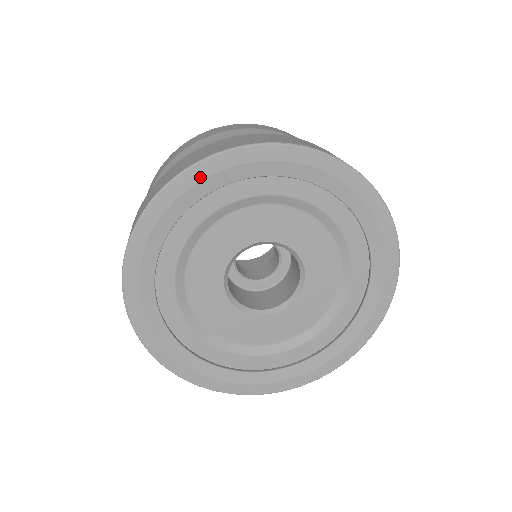
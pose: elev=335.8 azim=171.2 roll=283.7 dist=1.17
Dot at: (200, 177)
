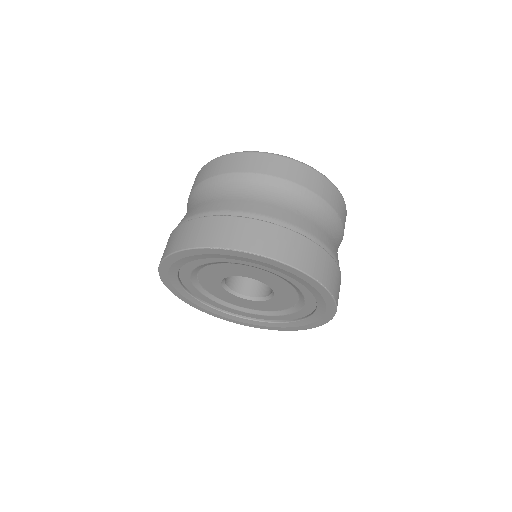
Dot at: (265, 261)
